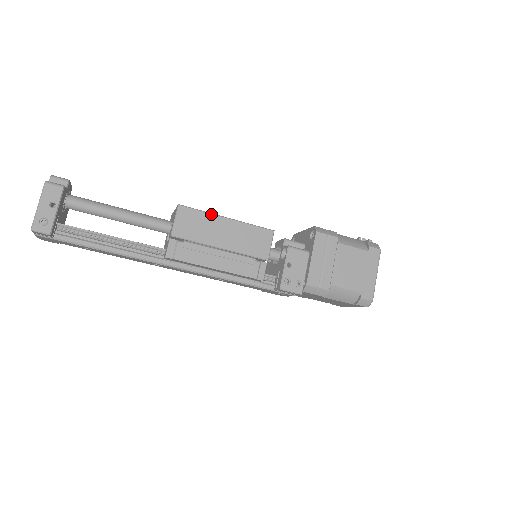
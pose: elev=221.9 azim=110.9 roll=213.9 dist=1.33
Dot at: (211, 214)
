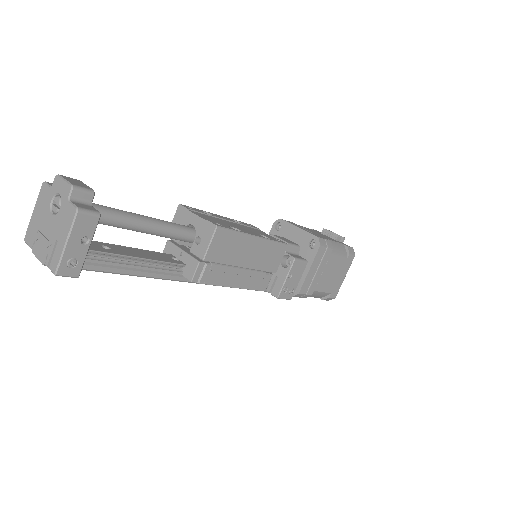
Dot at: (243, 234)
